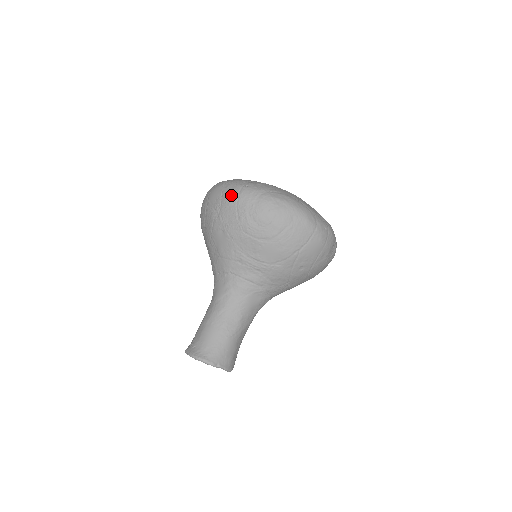
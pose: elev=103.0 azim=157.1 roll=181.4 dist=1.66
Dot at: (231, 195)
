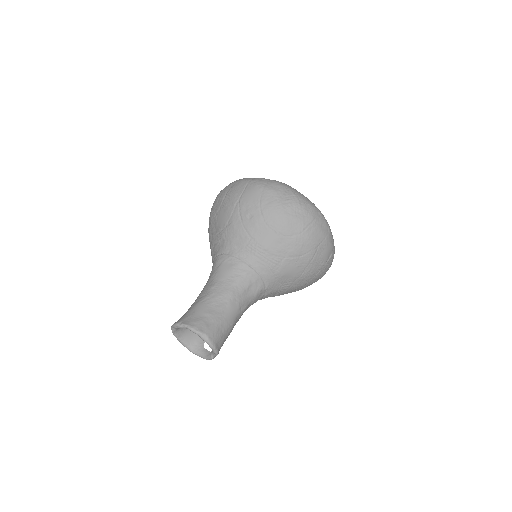
Dot at: occluded
